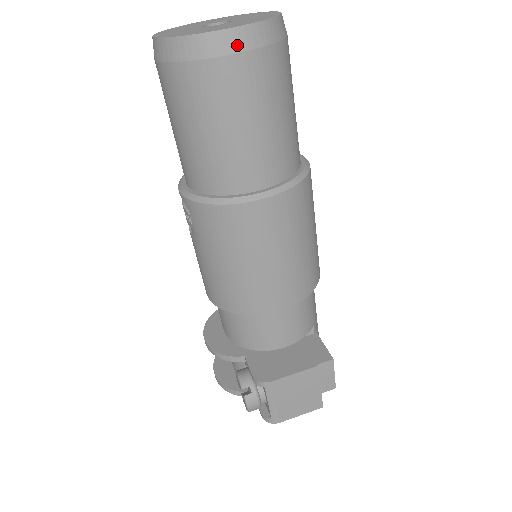
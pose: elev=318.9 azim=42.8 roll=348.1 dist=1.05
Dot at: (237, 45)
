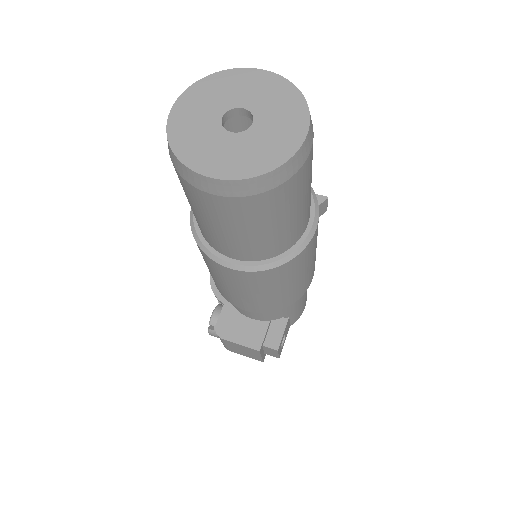
Dot at: (214, 190)
